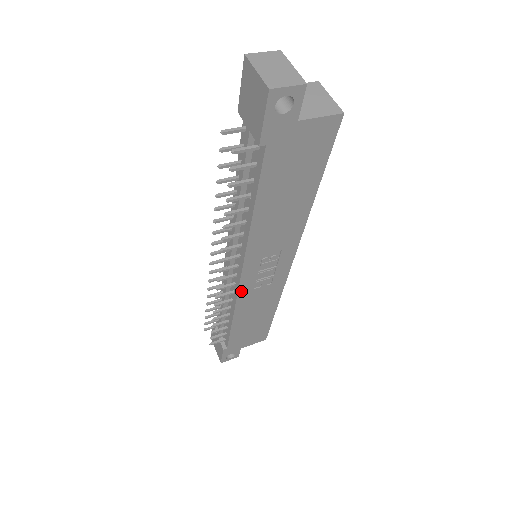
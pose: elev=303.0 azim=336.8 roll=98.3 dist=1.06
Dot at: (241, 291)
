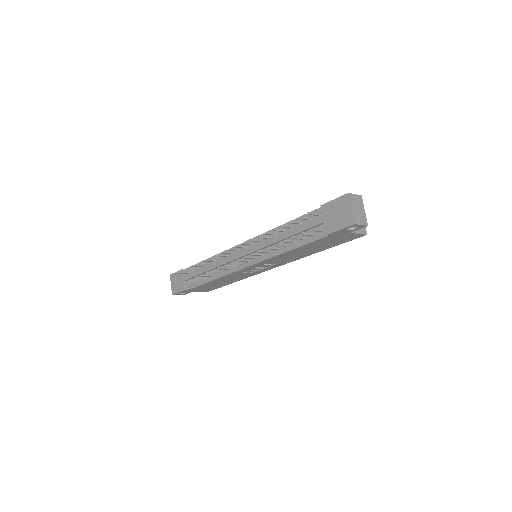
Dot at: (236, 272)
